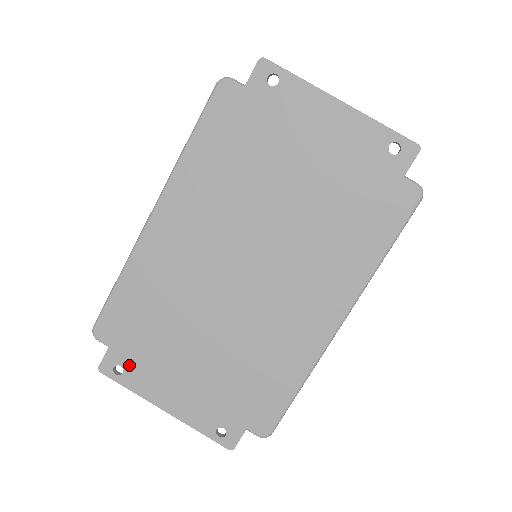
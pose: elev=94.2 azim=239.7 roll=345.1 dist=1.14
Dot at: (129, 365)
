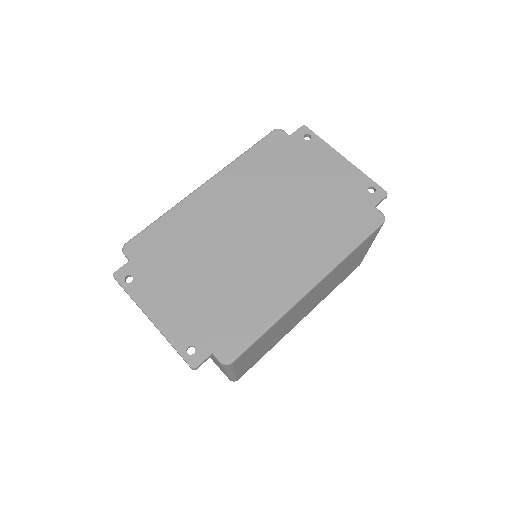
Dot at: (140, 277)
